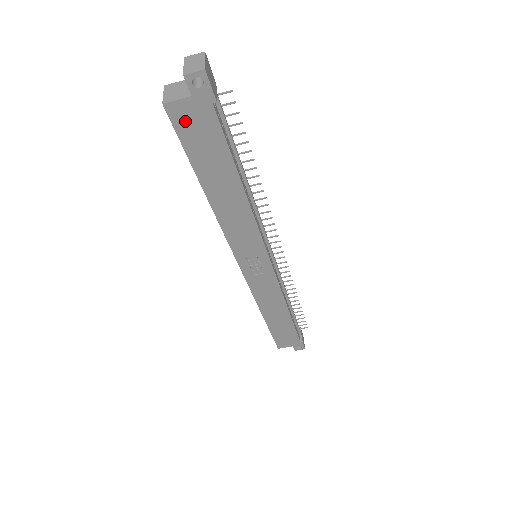
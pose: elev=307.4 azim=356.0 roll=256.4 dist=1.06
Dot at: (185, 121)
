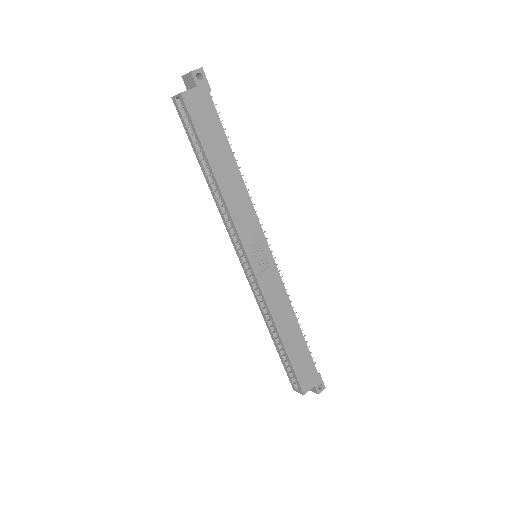
Dot at: (195, 107)
